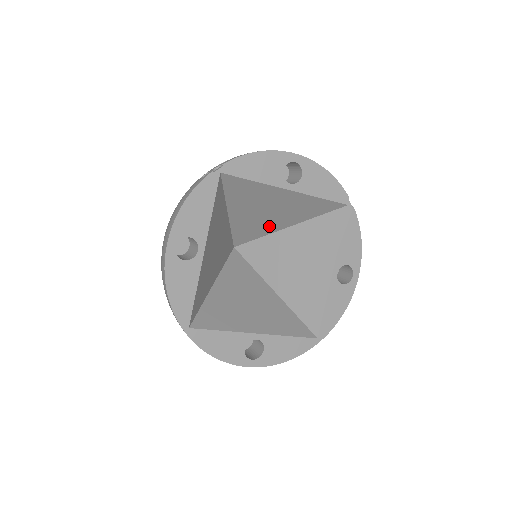
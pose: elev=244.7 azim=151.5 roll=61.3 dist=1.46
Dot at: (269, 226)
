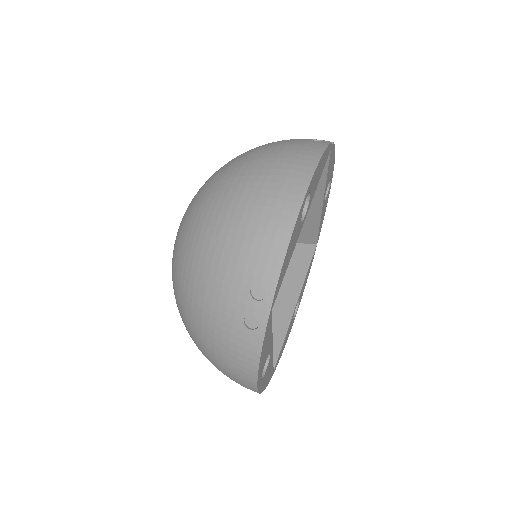
Dot at: occluded
